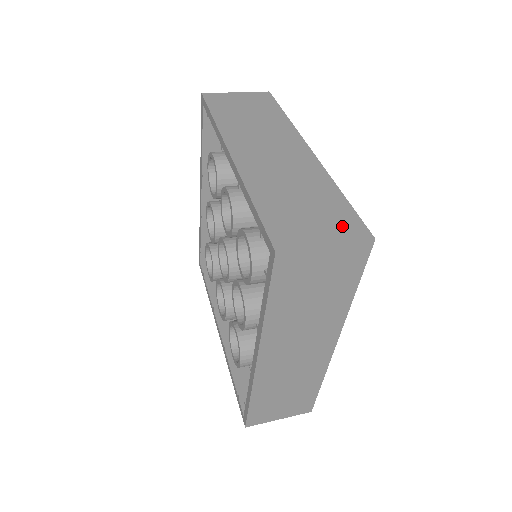
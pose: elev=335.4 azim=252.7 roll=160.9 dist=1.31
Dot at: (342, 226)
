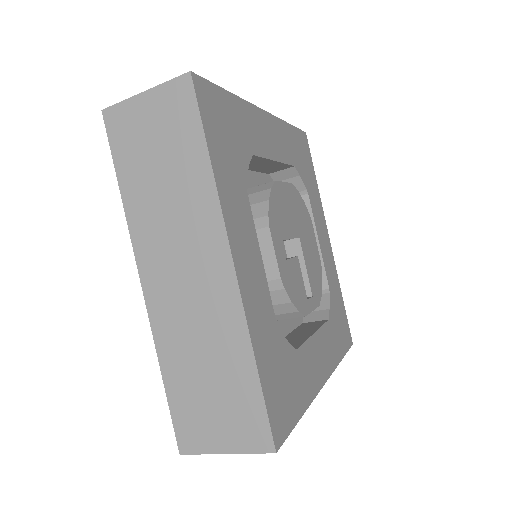
Dot at: occluded
